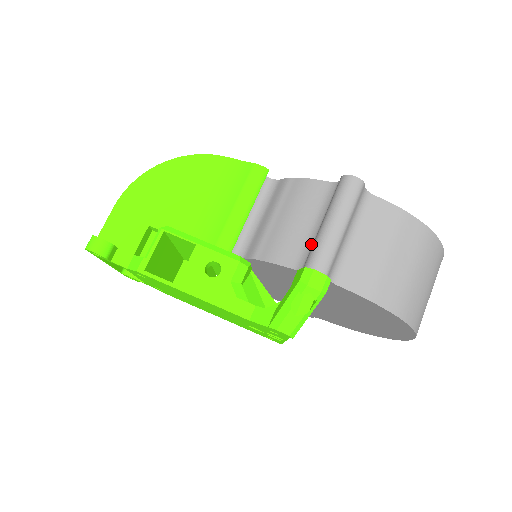
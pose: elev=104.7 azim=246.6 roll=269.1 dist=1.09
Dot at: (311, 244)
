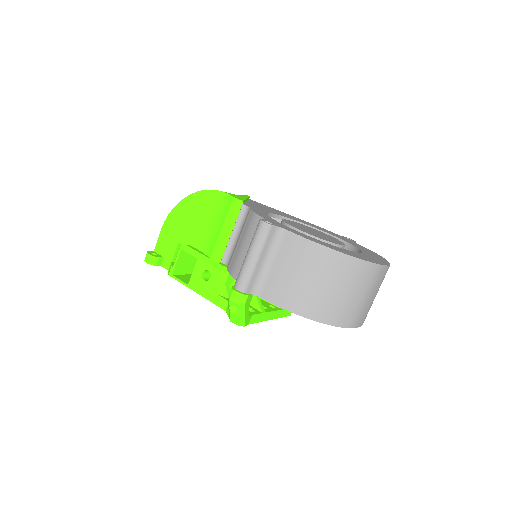
Dot at: occluded
